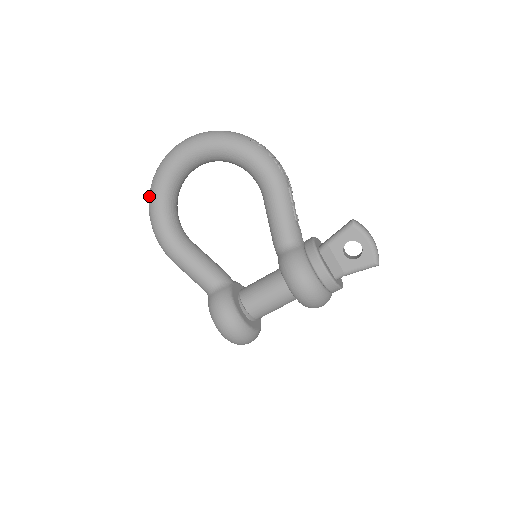
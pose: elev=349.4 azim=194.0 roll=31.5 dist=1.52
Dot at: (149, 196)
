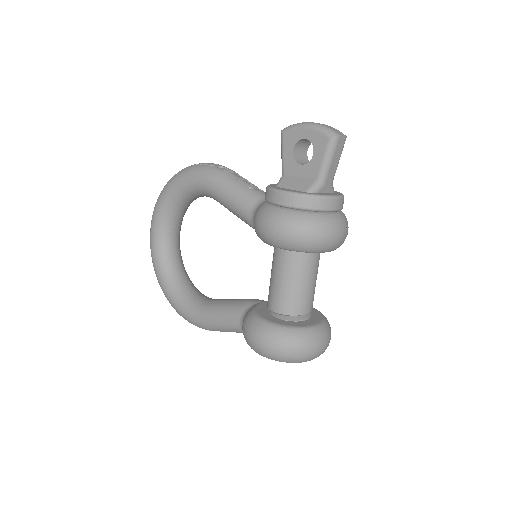
Dot at: occluded
